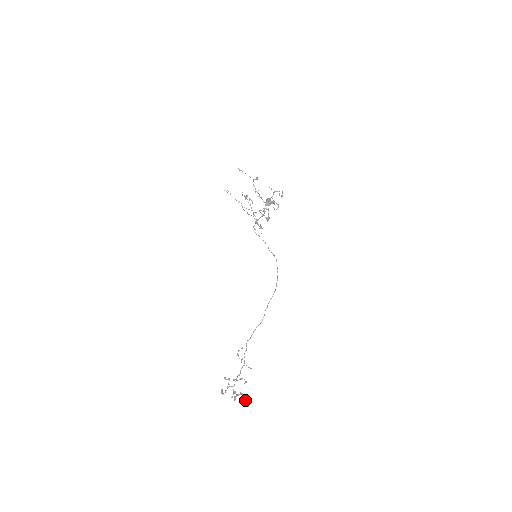
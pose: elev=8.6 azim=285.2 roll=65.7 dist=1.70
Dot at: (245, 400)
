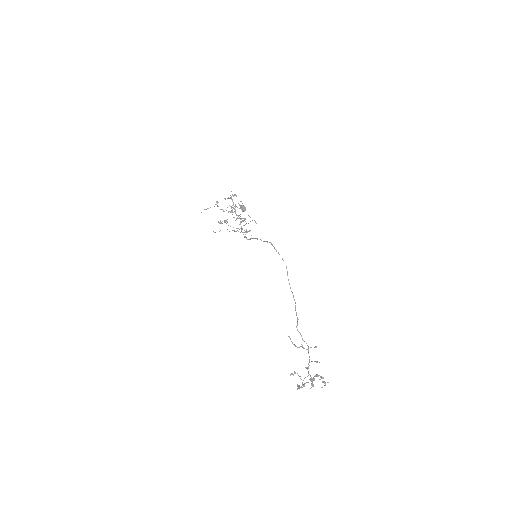
Dot at: occluded
